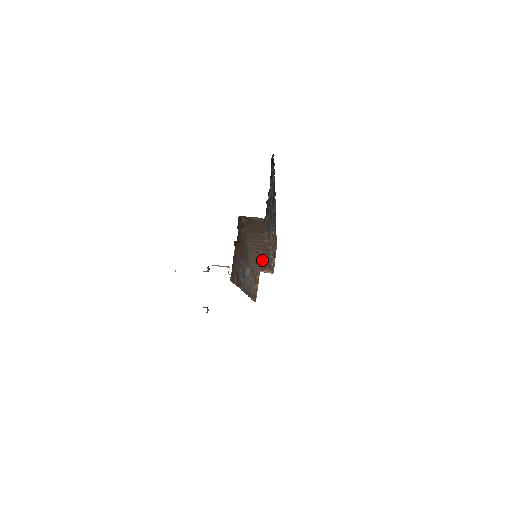
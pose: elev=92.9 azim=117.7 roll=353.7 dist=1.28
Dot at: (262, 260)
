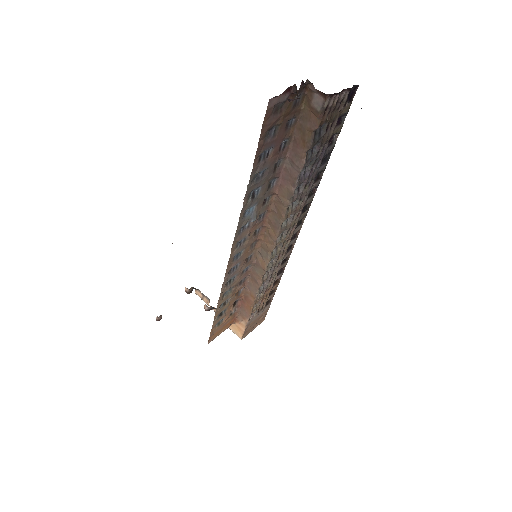
Dot at: (255, 274)
